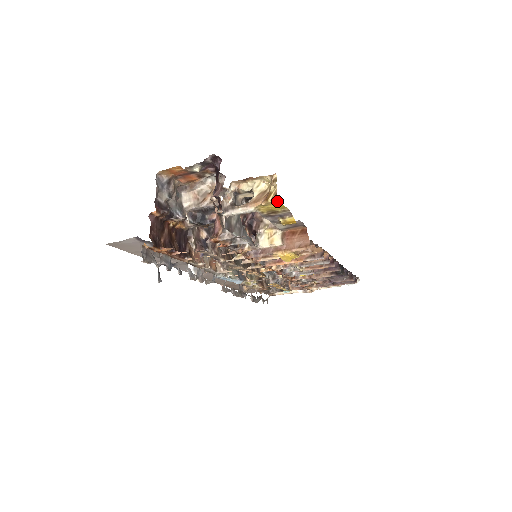
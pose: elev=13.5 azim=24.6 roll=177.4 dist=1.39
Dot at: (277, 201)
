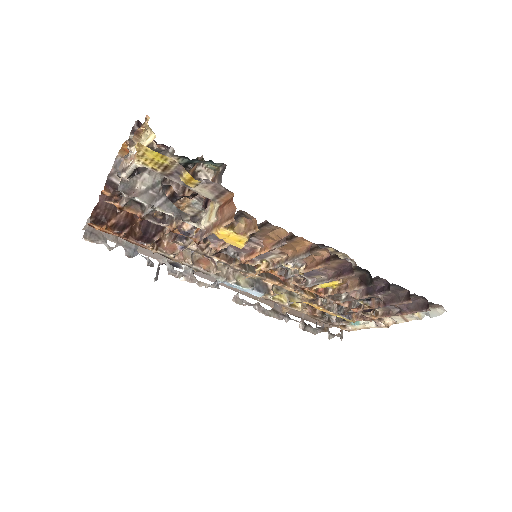
Dot at: (142, 145)
